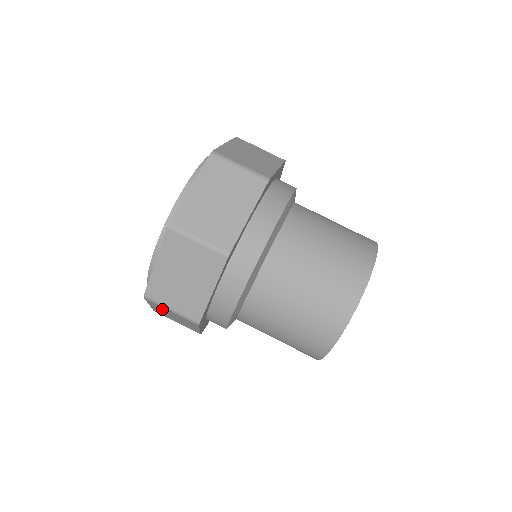
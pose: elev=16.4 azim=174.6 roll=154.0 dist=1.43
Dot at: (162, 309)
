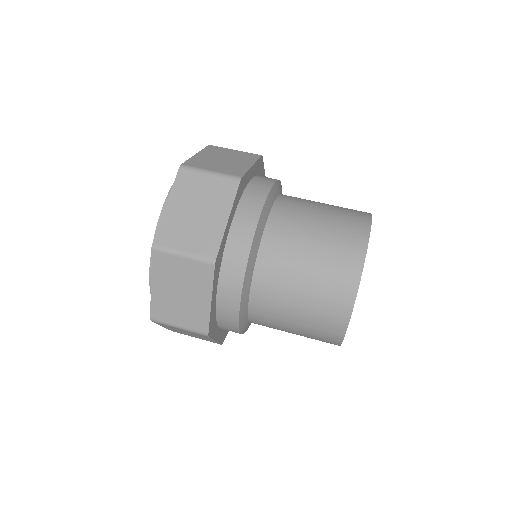
Dot at: occluded
